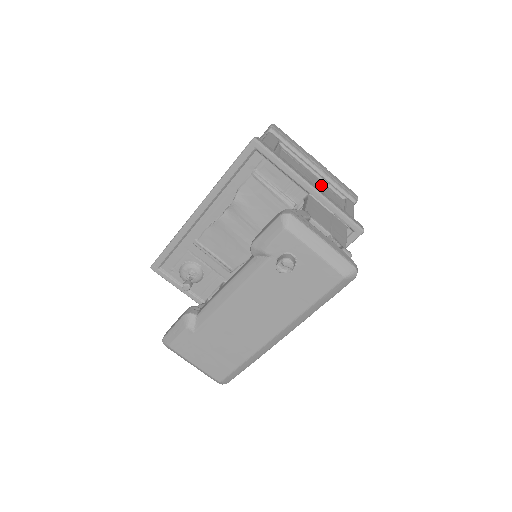
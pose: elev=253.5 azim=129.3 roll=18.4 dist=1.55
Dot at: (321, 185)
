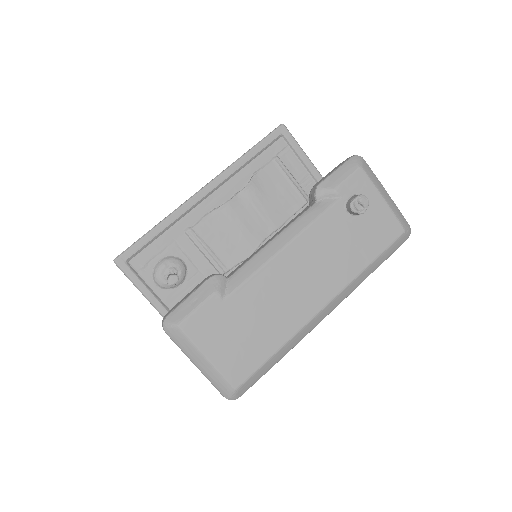
Dot at: occluded
